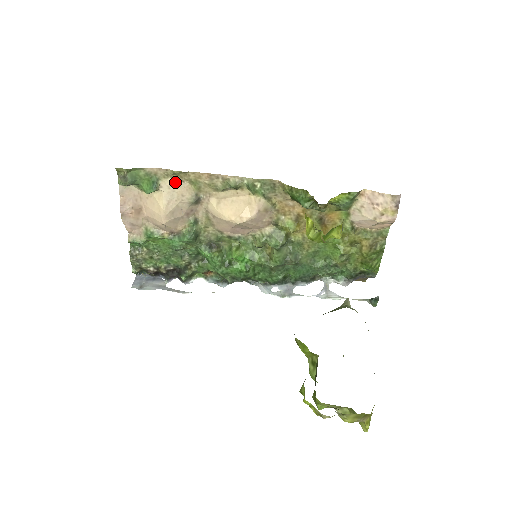
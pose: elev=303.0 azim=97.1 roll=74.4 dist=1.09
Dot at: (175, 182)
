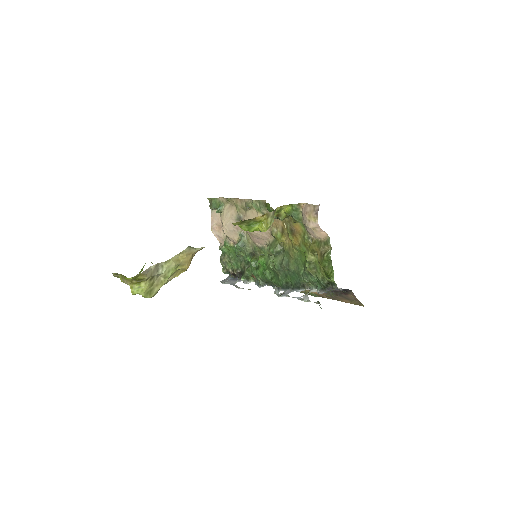
Dot at: (230, 206)
